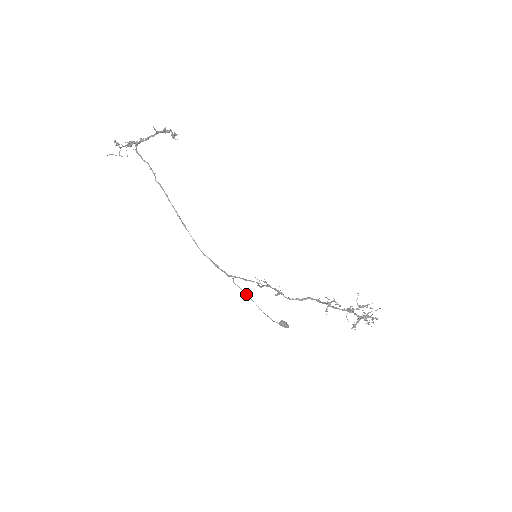
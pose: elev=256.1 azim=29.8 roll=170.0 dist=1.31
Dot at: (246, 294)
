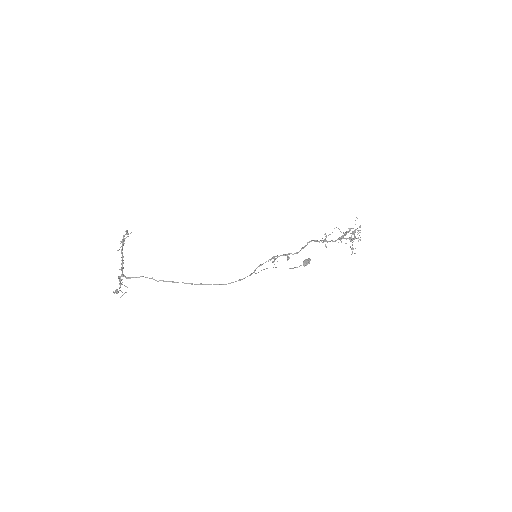
Dot at: occluded
